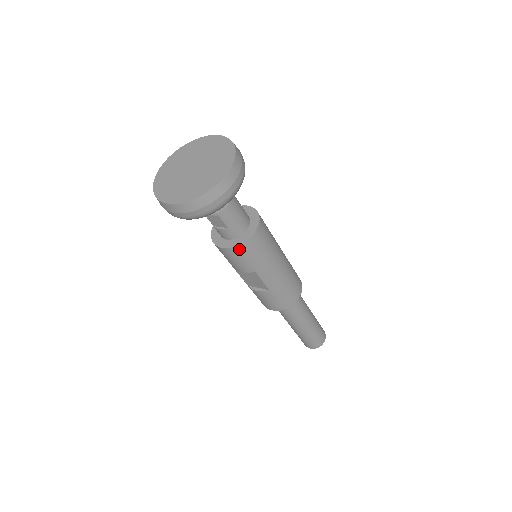
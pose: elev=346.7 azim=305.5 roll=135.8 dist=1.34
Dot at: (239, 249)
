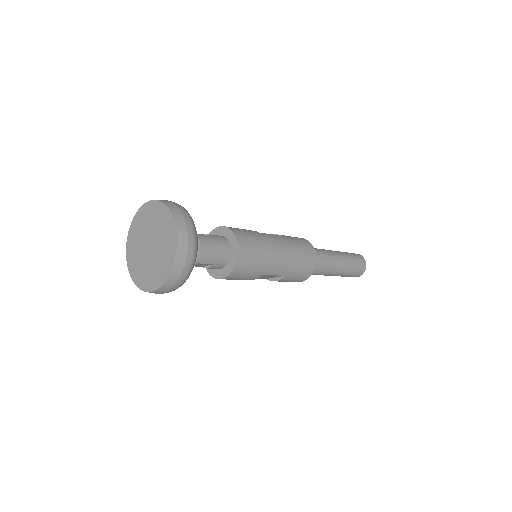
Dot at: (235, 273)
